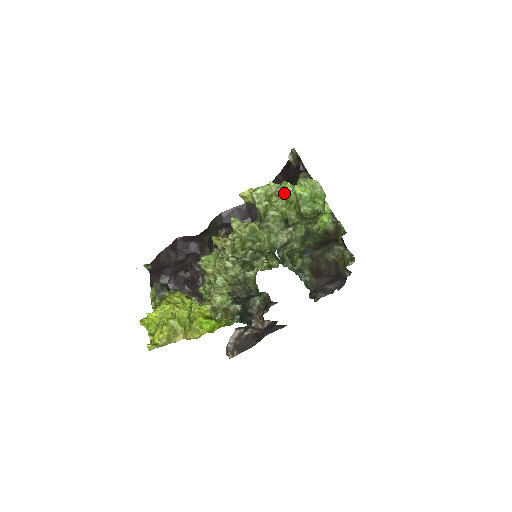
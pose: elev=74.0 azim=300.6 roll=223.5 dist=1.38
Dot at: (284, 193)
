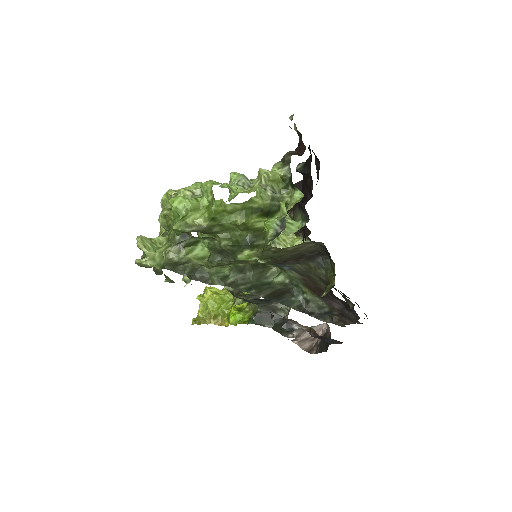
Dot at: occluded
